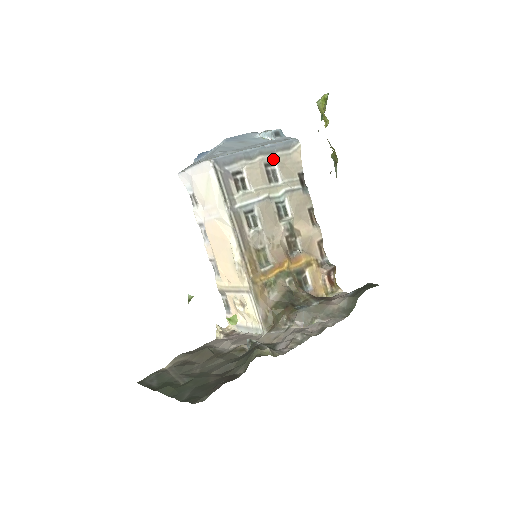
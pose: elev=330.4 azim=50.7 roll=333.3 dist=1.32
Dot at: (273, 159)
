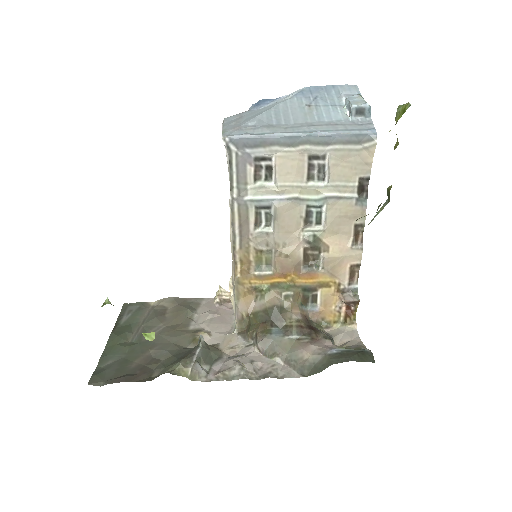
Dot at: (326, 152)
